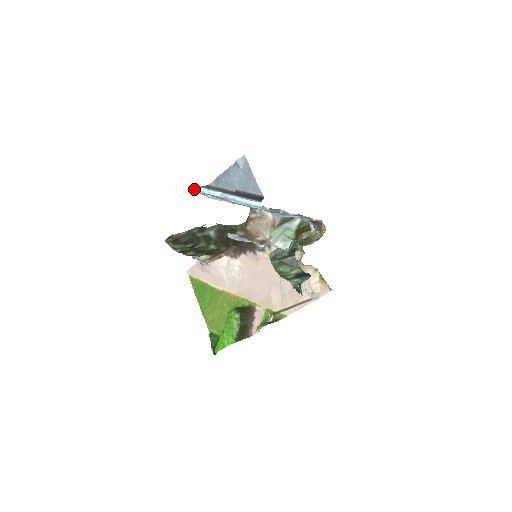
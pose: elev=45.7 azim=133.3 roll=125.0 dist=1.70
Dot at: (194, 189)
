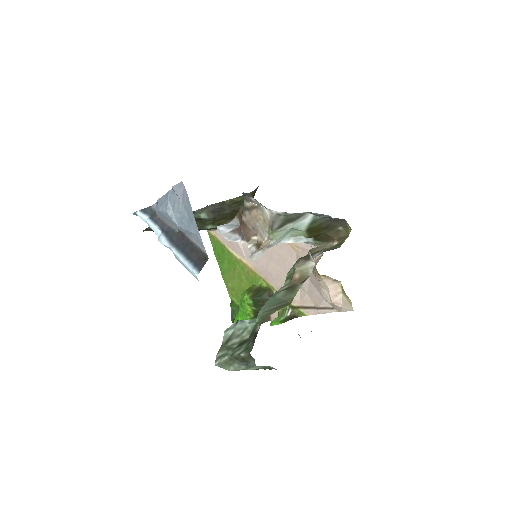
Dot at: (132, 213)
